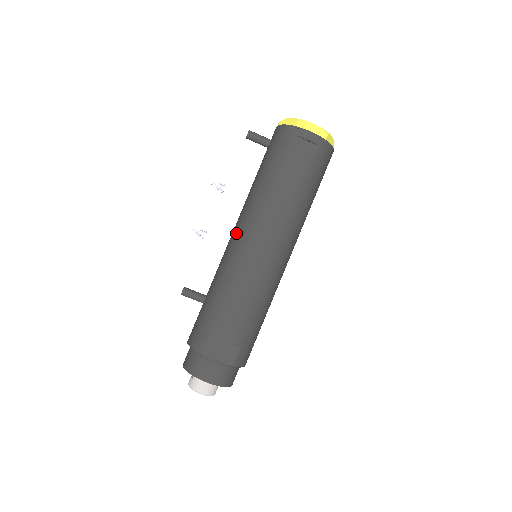
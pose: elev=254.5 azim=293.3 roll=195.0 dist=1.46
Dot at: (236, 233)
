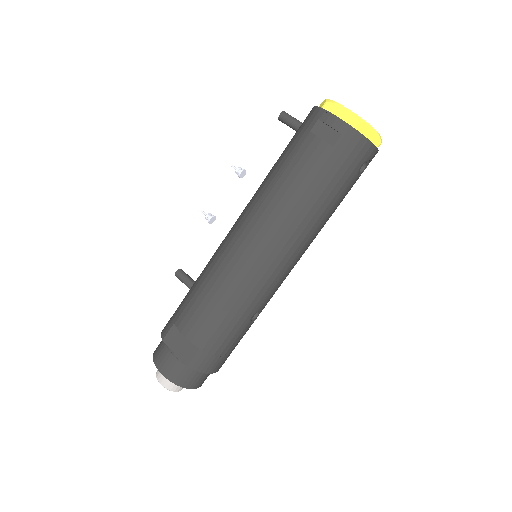
Dot at: occluded
